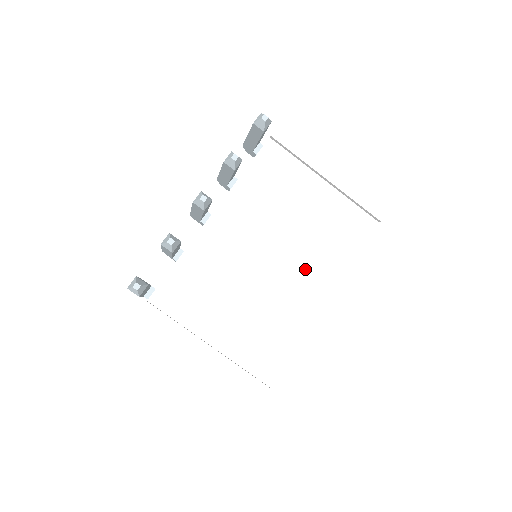
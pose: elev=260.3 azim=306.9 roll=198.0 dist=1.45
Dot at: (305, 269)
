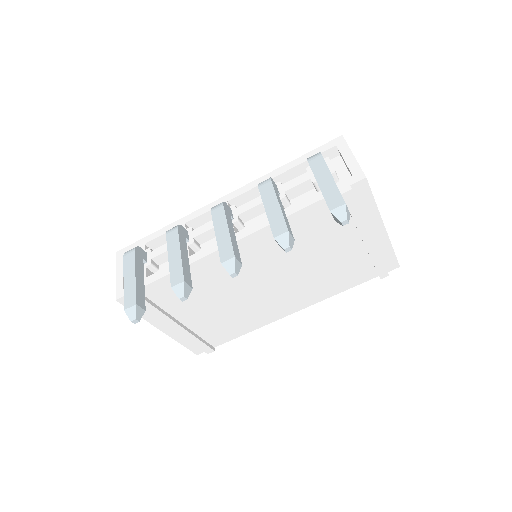
Dot at: (292, 293)
